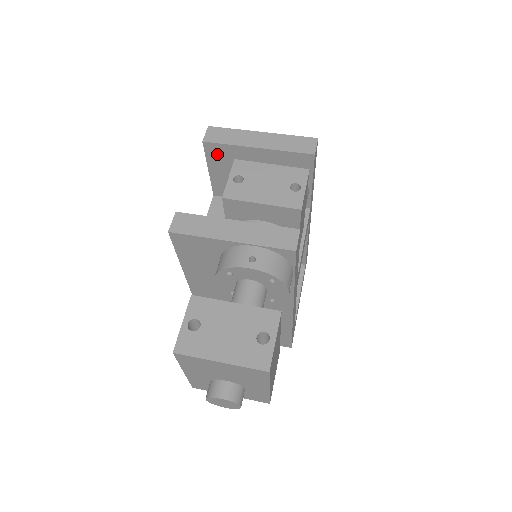
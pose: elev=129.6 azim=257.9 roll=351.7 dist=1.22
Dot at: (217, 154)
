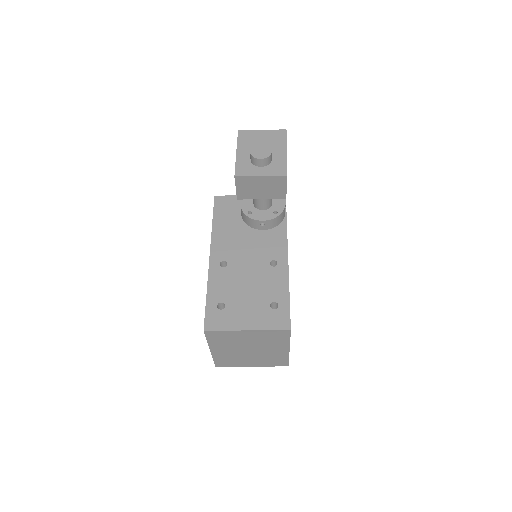
Dot at: occluded
